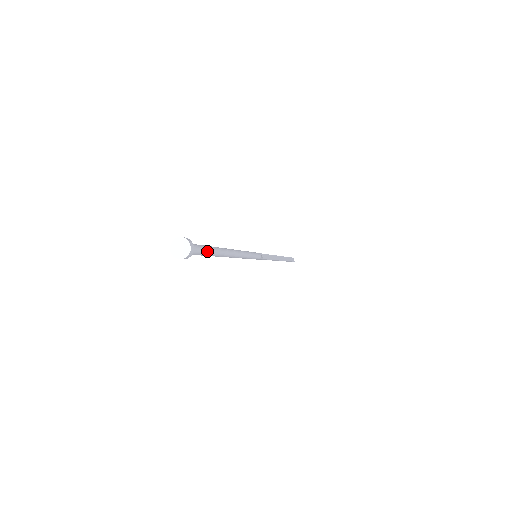
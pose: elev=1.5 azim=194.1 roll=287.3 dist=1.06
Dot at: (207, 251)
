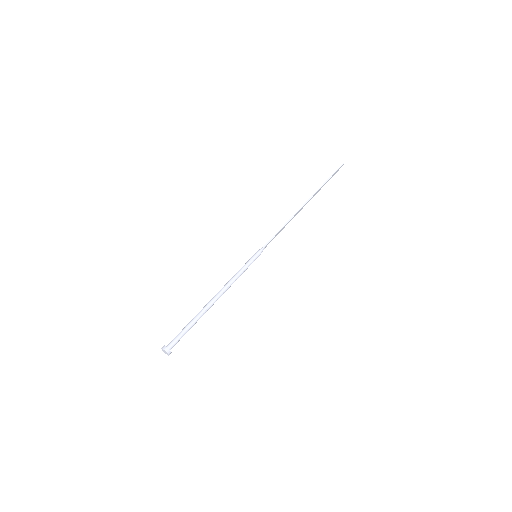
Dot at: occluded
